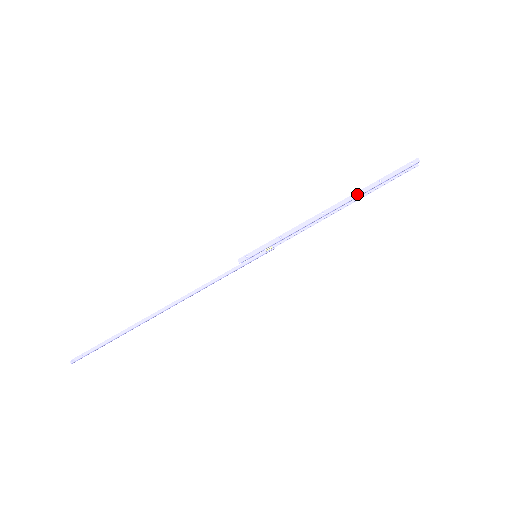
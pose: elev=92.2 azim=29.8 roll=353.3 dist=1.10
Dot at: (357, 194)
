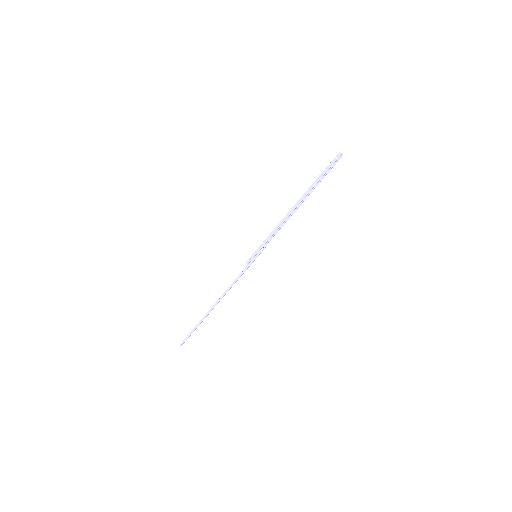
Dot at: (305, 194)
